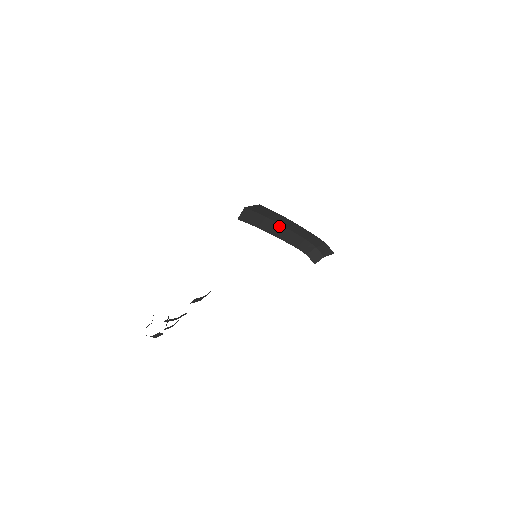
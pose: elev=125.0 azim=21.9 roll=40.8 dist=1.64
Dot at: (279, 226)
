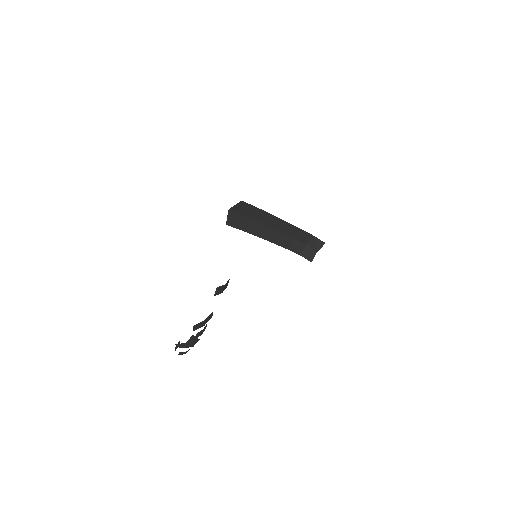
Dot at: (265, 228)
